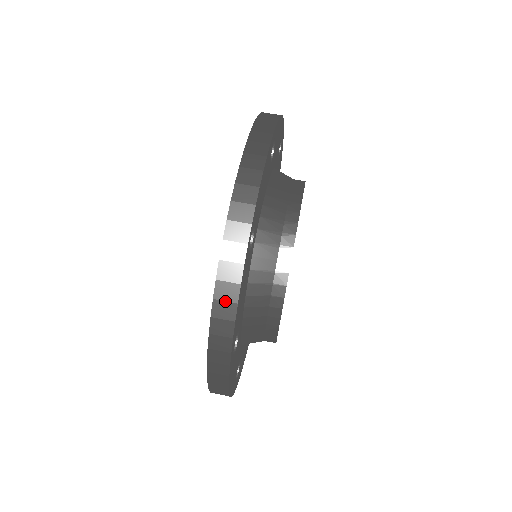
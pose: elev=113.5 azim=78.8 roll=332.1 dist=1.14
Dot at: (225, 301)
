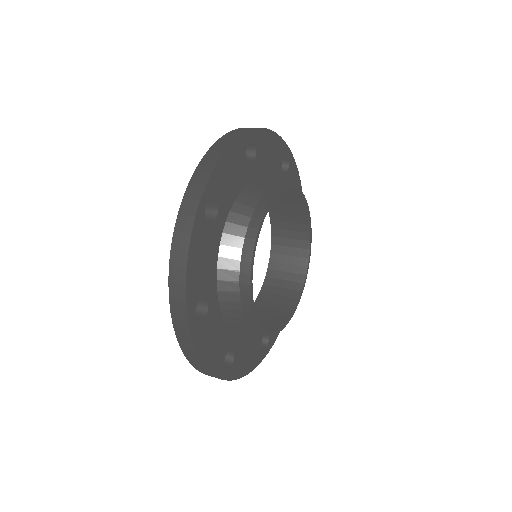
Dot at: (216, 150)
